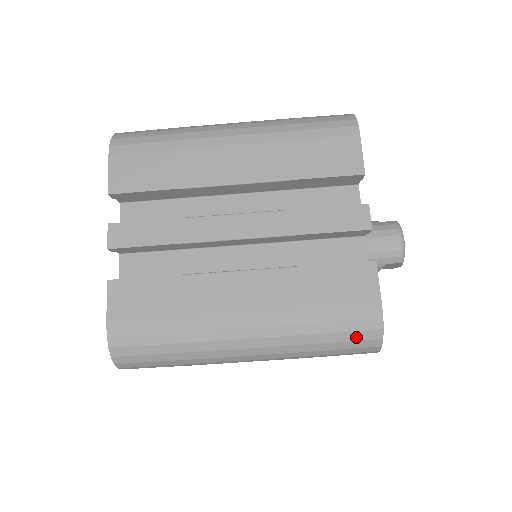
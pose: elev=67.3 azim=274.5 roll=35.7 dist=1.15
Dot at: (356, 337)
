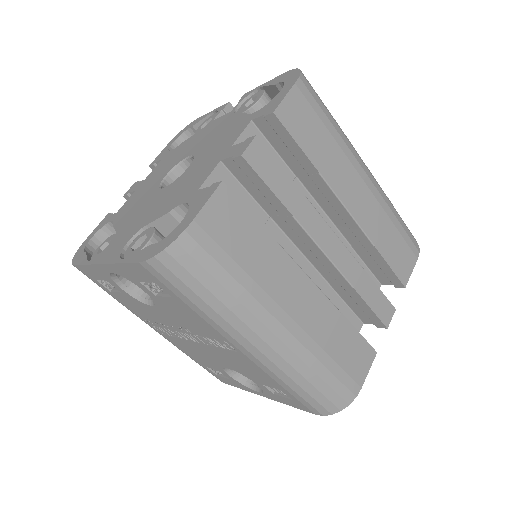
Dot at: (331, 397)
